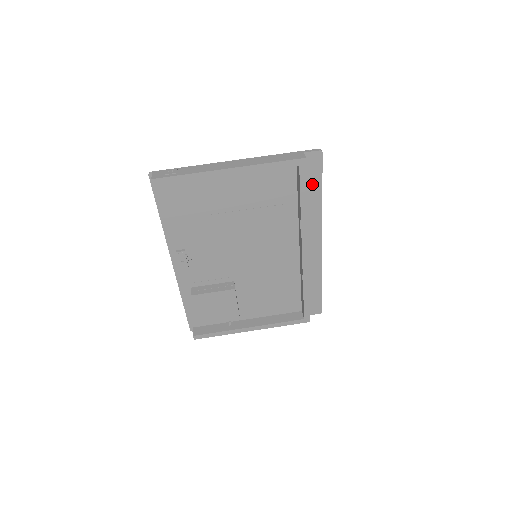
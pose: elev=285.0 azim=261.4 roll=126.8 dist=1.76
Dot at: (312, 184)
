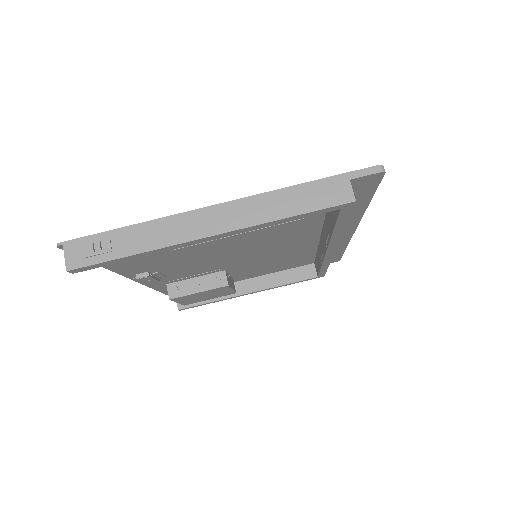
Dot at: occluded
